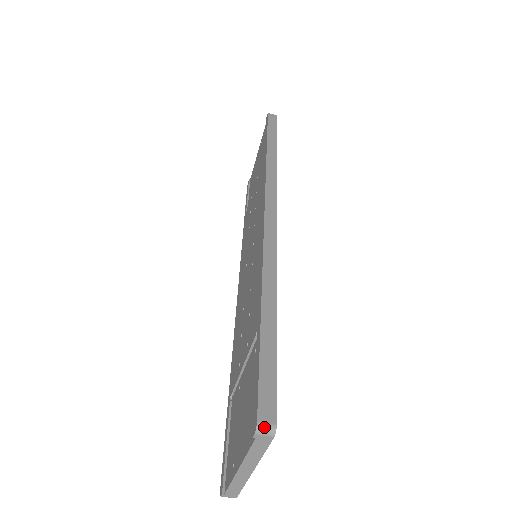
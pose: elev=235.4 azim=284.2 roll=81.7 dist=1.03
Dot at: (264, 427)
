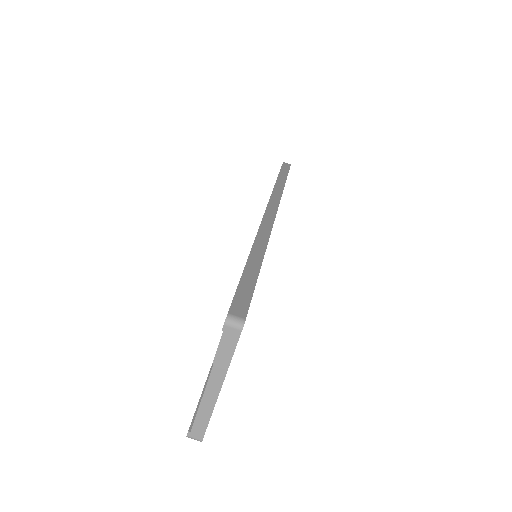
Dot at: (233, 319)
